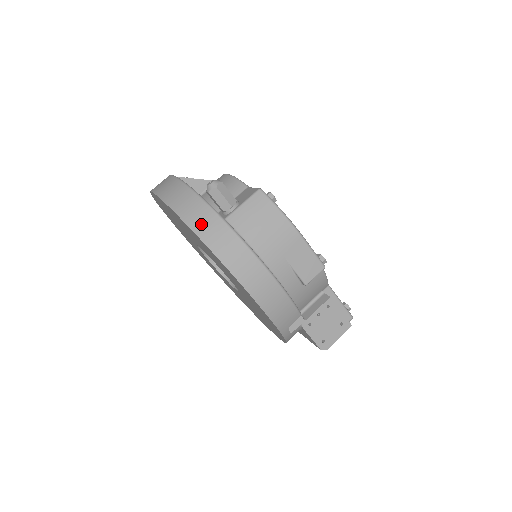
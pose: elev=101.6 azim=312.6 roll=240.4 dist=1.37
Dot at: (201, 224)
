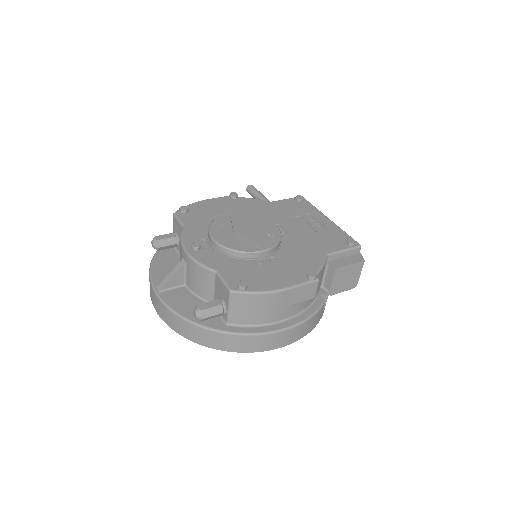
Dot at: (218, 344)
